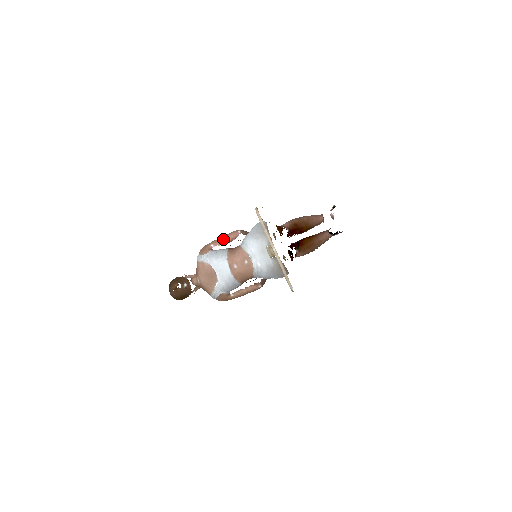
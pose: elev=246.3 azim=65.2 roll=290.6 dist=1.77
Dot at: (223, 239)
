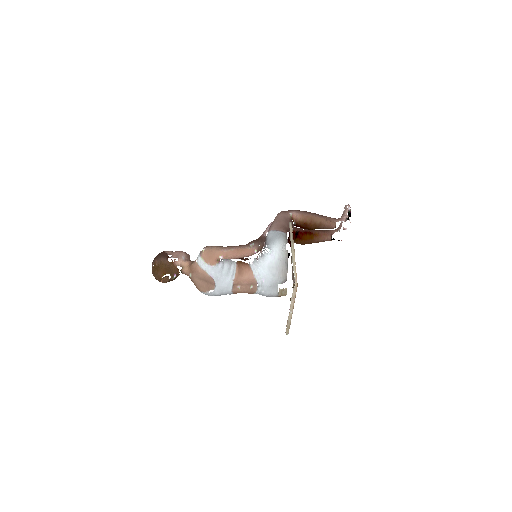
Dot at: (236, 255)
